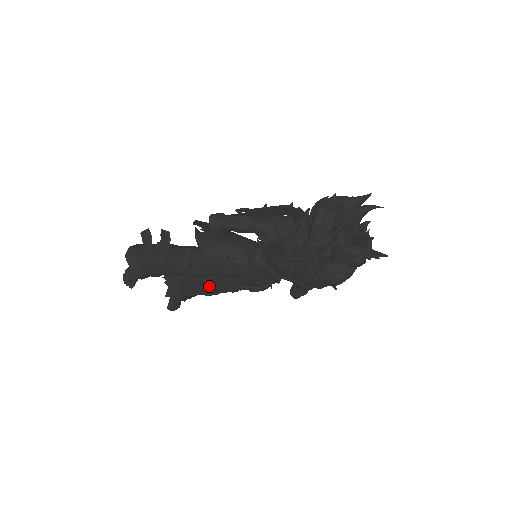
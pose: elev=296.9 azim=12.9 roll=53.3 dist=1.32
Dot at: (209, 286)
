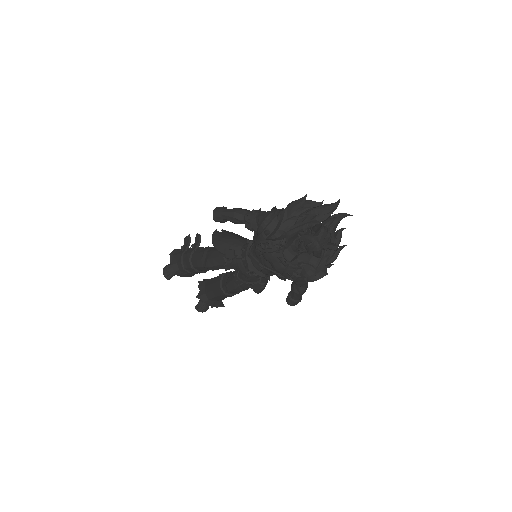
Dot at: (223, 285)
